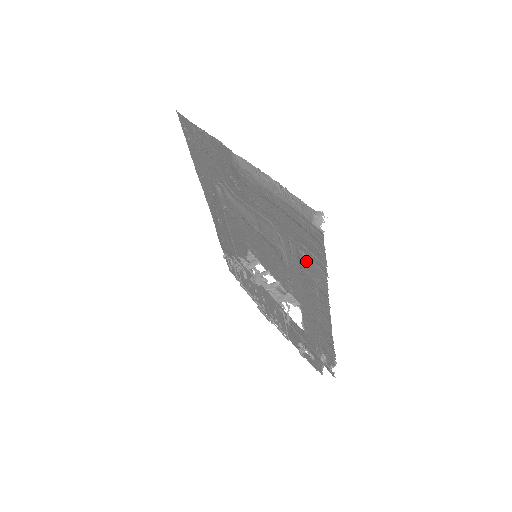
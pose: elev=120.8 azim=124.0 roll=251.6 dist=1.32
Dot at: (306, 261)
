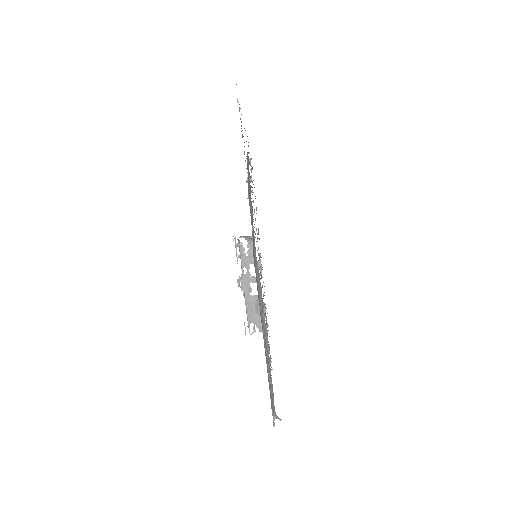
Dot at: occluded
